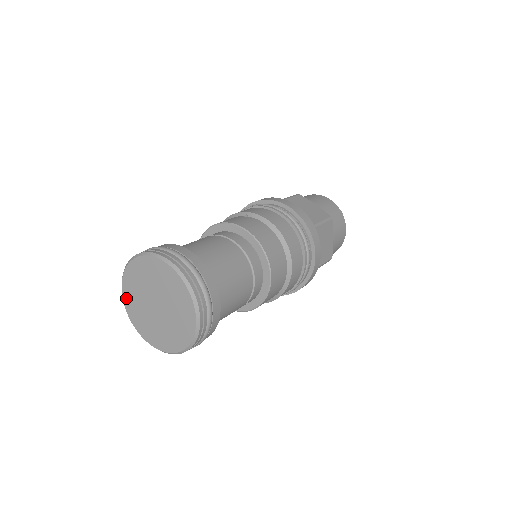
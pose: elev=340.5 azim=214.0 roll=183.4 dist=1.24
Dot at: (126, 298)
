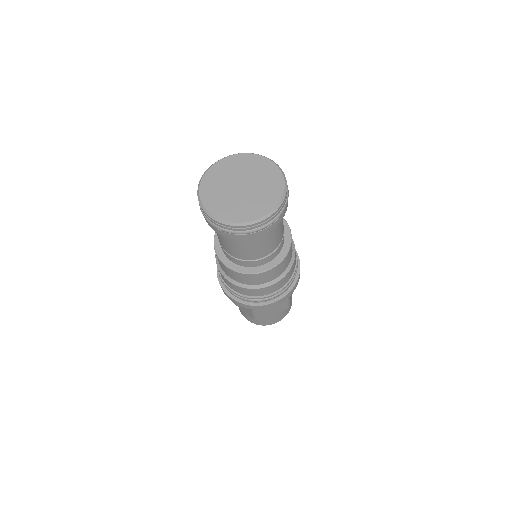
Dot at: (205, 183)
